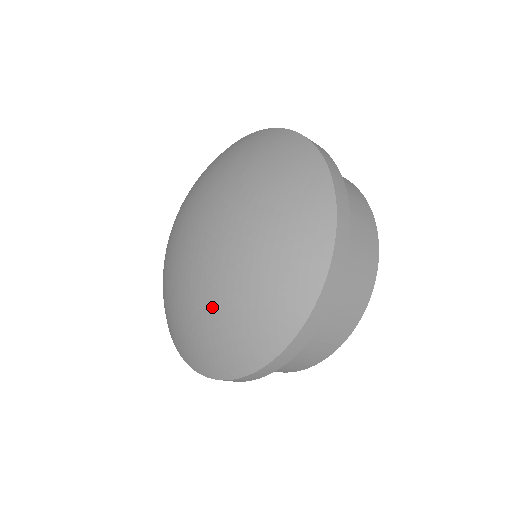
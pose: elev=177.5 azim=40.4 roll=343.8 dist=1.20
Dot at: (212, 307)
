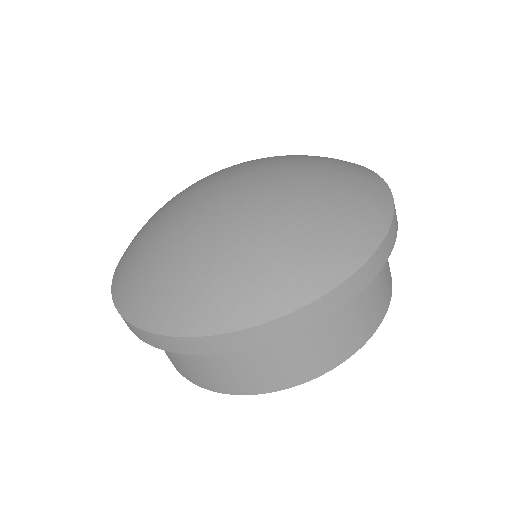
Dot at: (187, 247)
